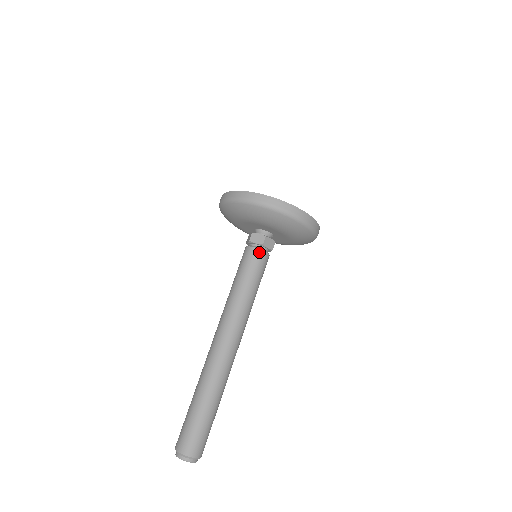
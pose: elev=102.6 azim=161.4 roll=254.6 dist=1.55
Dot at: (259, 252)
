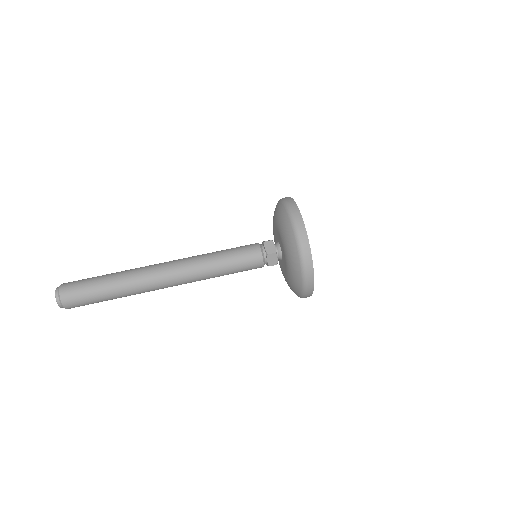
Dot at: (256, 245)
